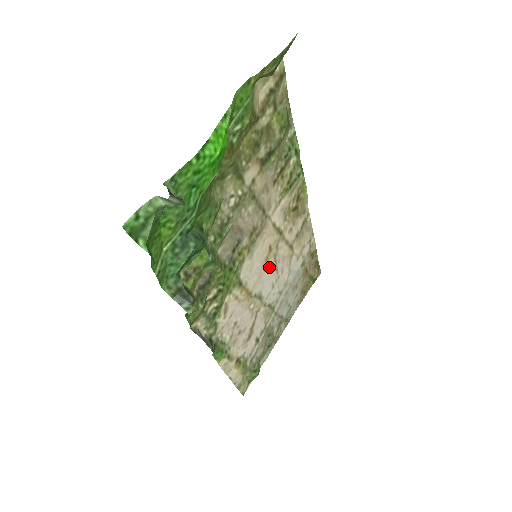
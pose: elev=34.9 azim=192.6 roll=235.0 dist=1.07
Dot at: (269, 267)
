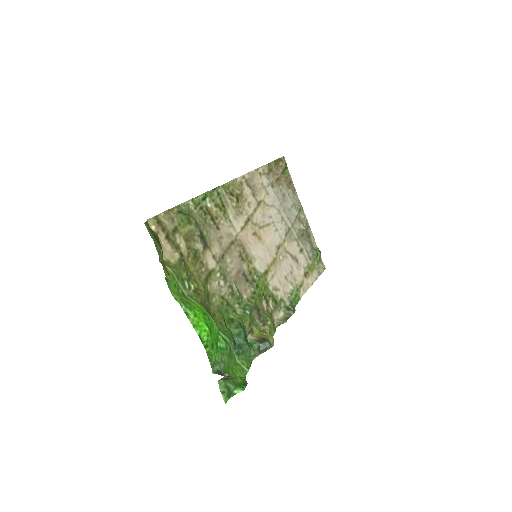
Dot at: (264, 235)
